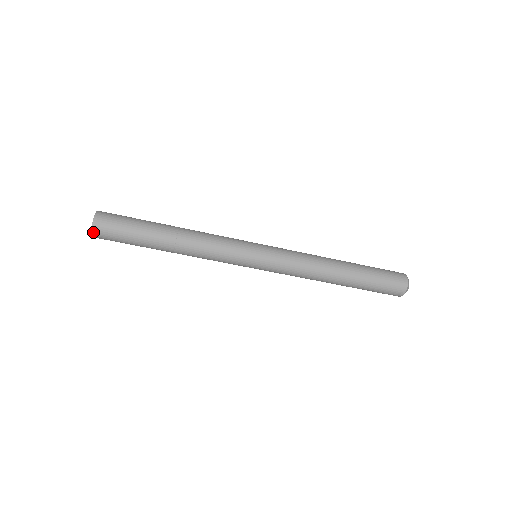
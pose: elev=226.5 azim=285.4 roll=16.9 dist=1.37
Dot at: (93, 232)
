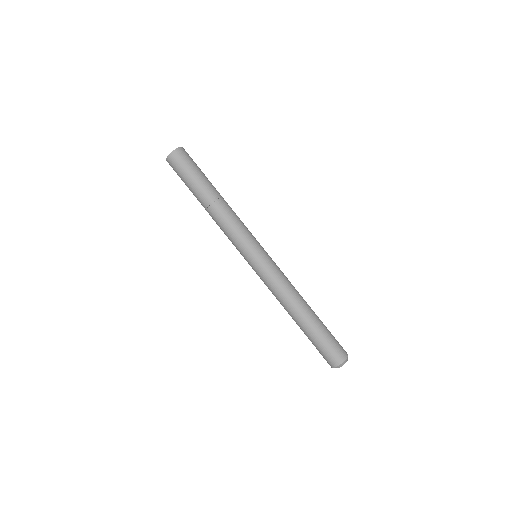
Dot at: (167, 159)
